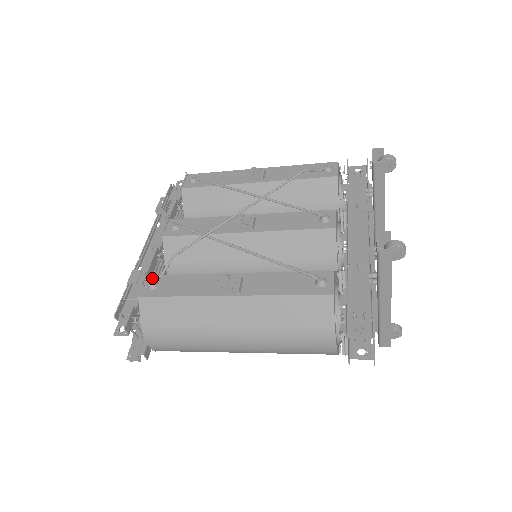
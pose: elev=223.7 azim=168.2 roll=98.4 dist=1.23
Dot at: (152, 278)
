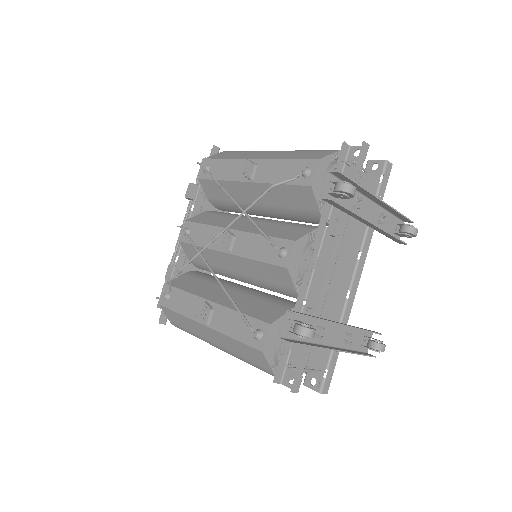
Dot at: (168, 288)
